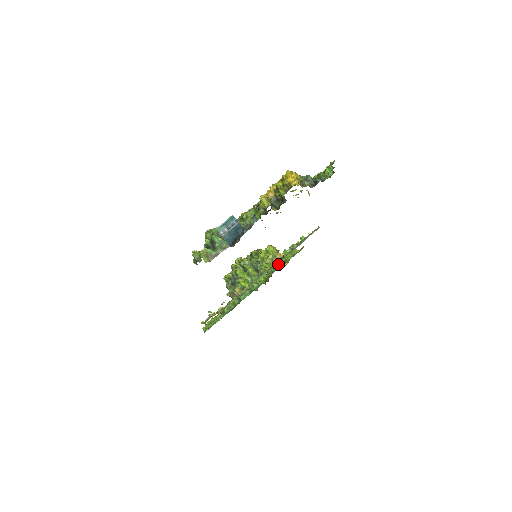
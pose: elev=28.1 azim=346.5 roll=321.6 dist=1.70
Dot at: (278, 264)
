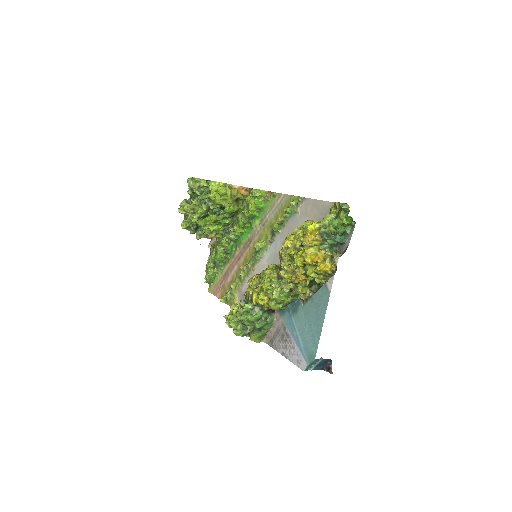
Dot at: (253, 215)
